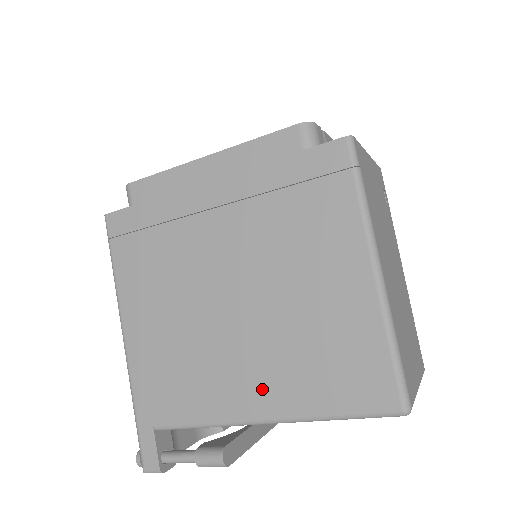
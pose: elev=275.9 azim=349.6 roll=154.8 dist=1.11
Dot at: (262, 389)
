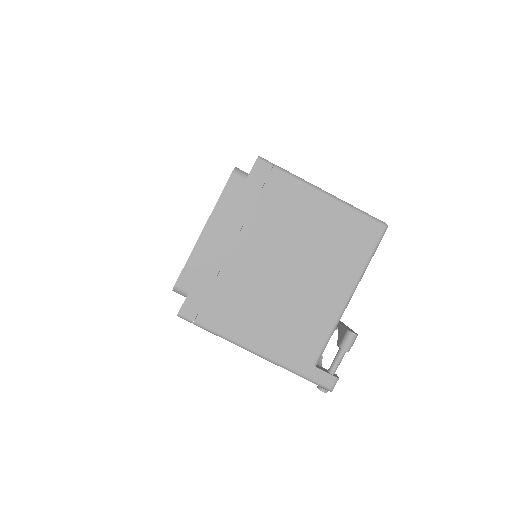
Dot at: (336, 286)
